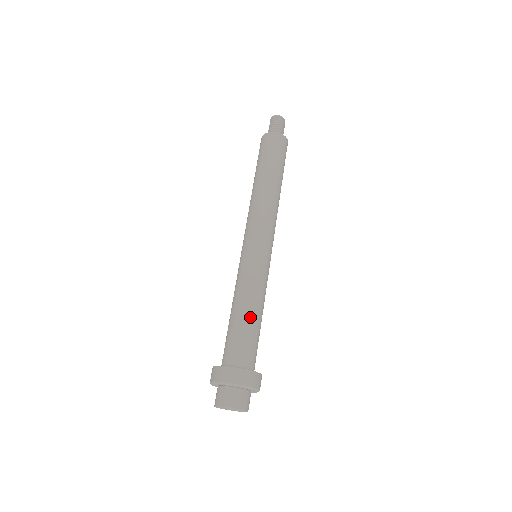
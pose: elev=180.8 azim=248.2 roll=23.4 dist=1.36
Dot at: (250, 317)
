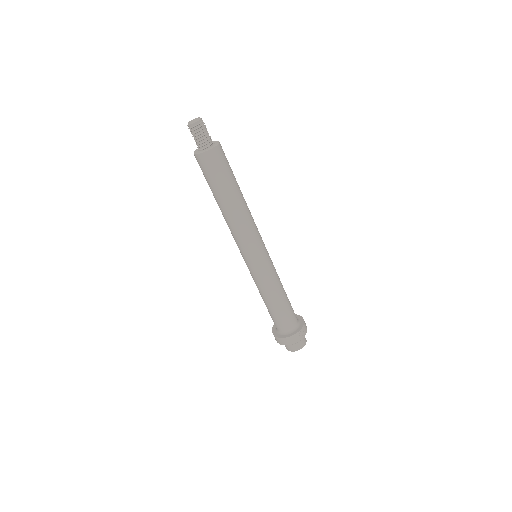
Dot at: (275, 306)
